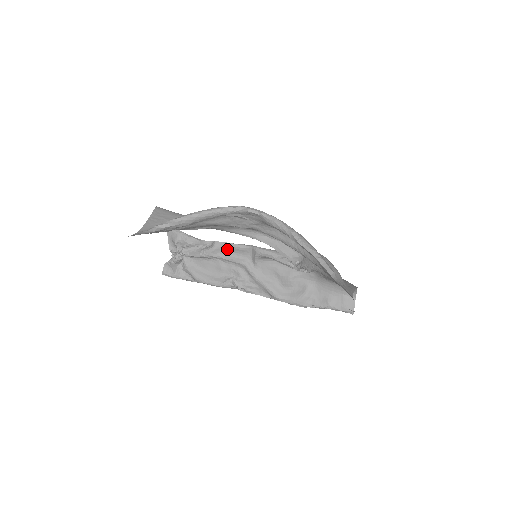
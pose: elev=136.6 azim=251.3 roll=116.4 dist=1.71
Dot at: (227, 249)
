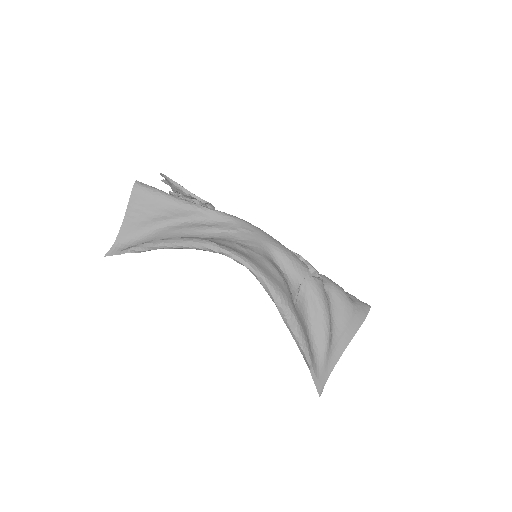
Dot at: occluded
